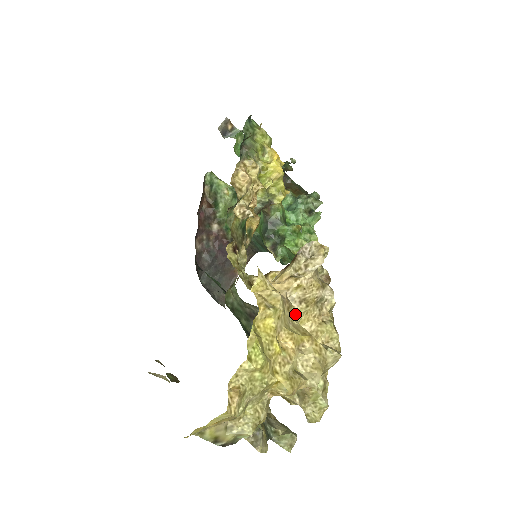
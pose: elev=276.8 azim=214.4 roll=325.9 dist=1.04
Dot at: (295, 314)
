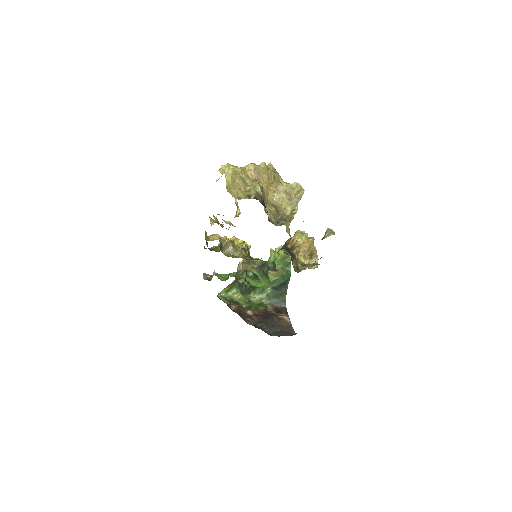
Dot at: occluded
